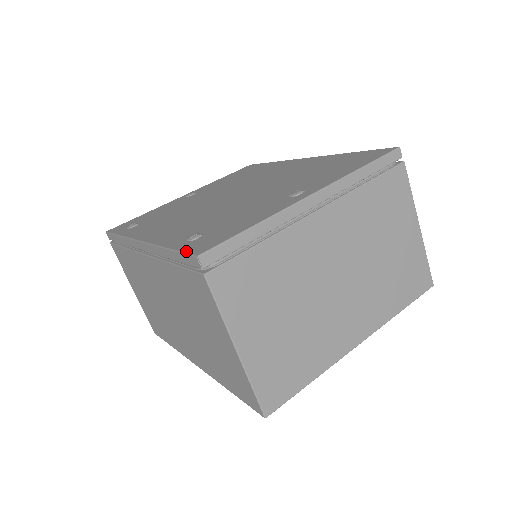
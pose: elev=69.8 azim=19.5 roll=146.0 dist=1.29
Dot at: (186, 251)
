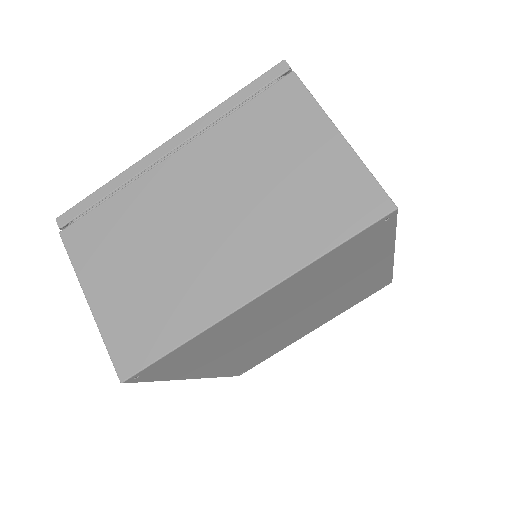
Dot at: occluded
